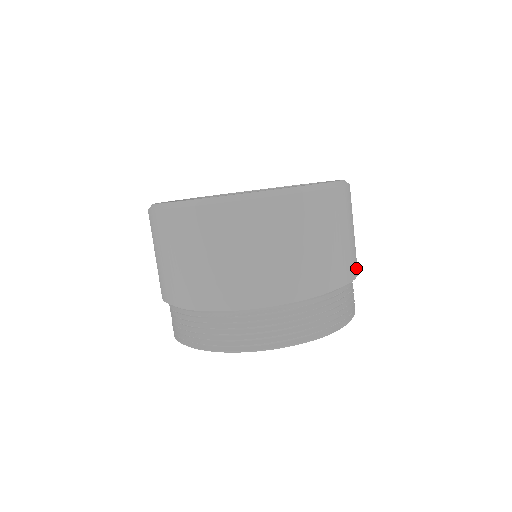
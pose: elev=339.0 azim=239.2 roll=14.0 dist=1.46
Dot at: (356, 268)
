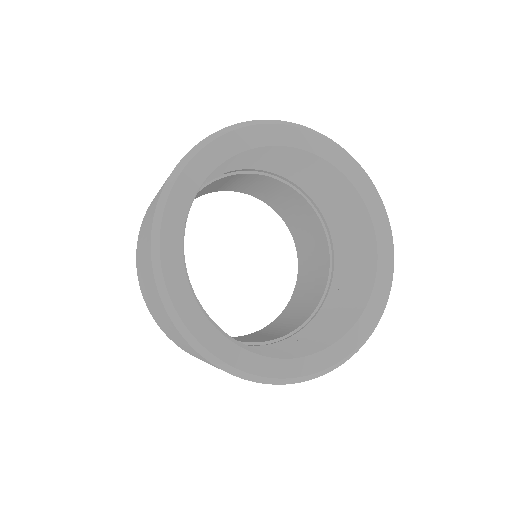
Dot at: occluded
